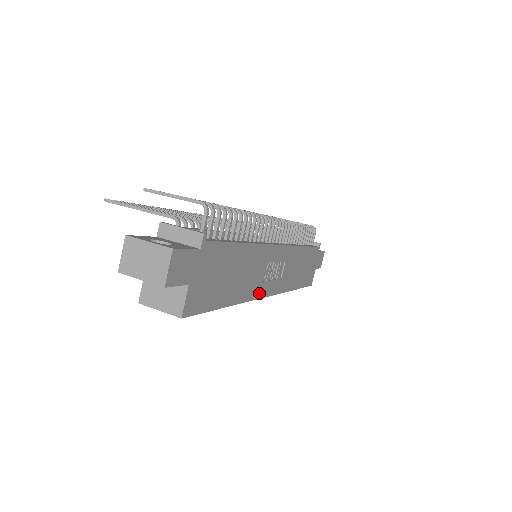
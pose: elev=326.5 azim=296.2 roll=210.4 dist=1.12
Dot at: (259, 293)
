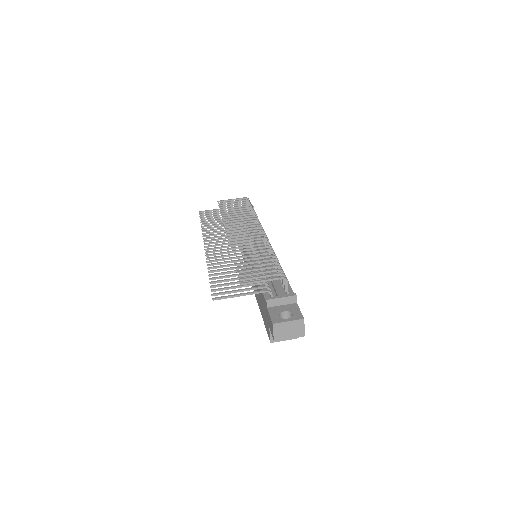
Dot at: occluded
